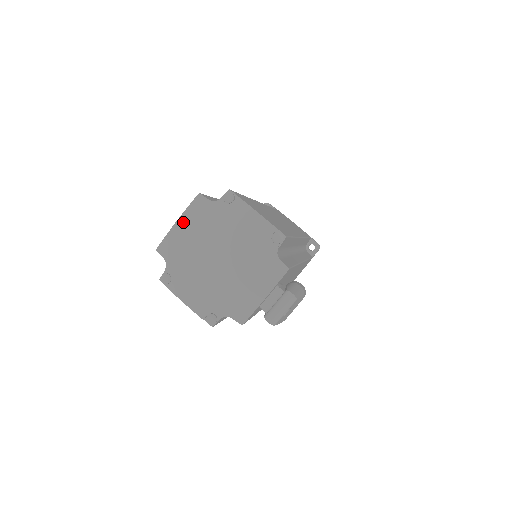
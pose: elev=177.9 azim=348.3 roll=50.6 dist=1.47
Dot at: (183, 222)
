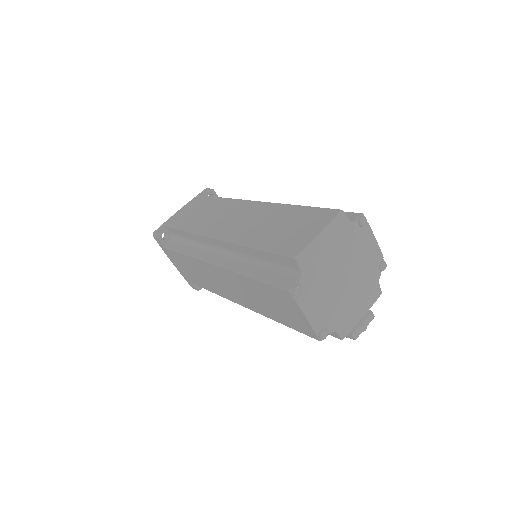
Dot at: (325, 235)
